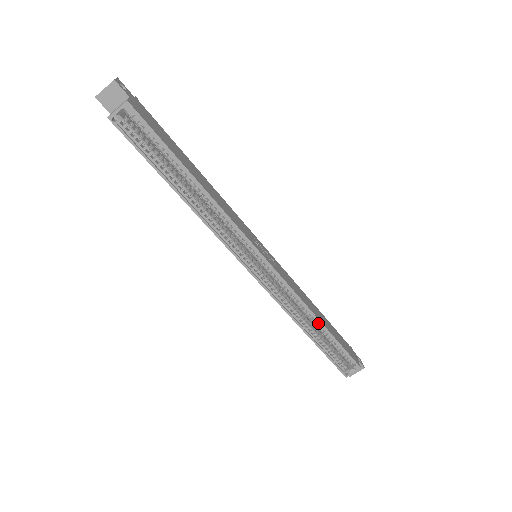
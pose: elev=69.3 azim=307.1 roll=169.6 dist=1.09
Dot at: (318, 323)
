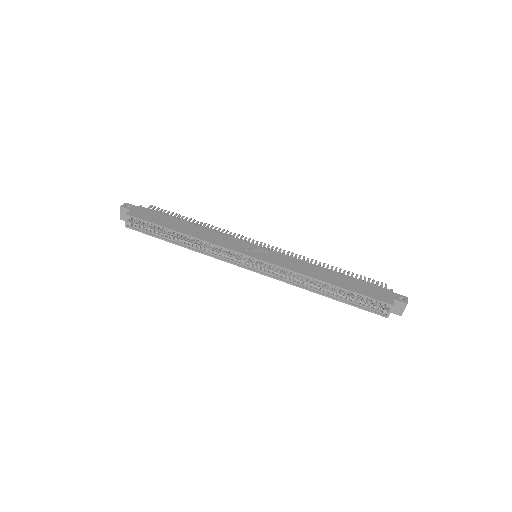
Dot at: (325, 283)
